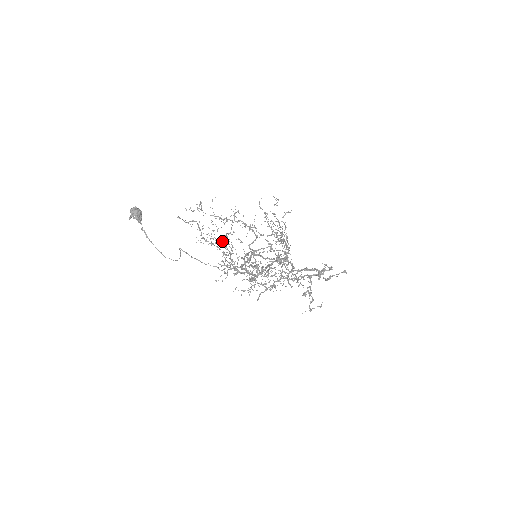
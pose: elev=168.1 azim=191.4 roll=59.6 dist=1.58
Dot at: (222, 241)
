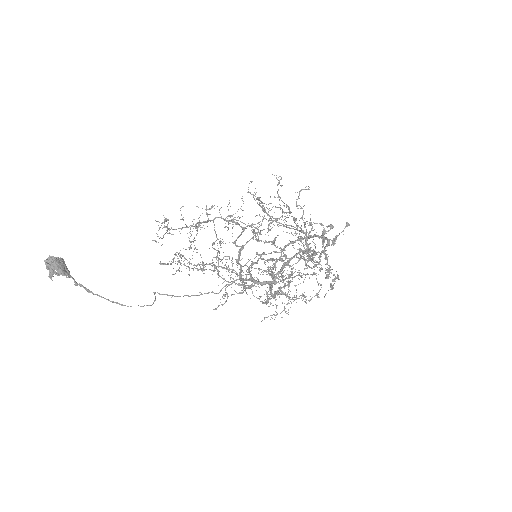
Dot at: (225, 264)
